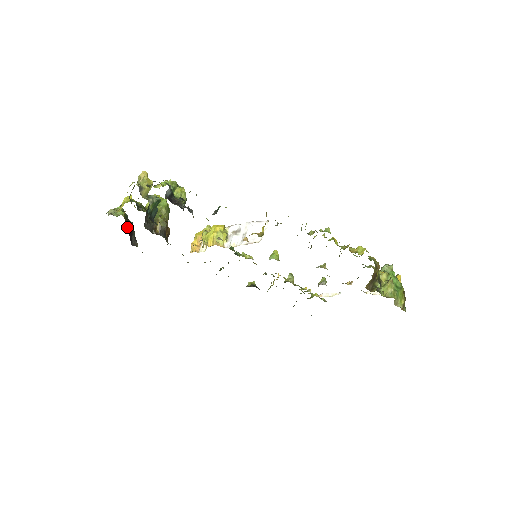
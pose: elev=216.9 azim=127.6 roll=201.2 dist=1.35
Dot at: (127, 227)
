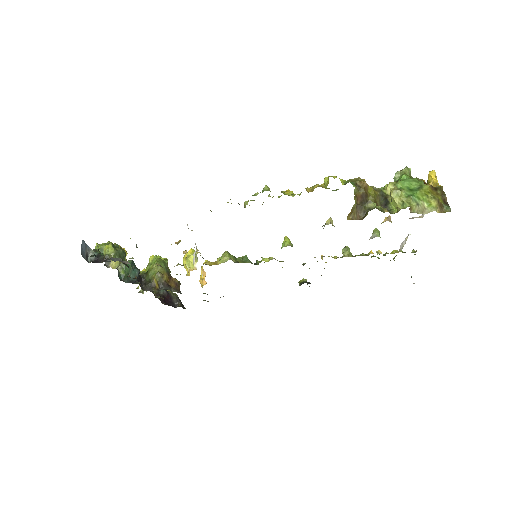
Dot at: (159, 295)
